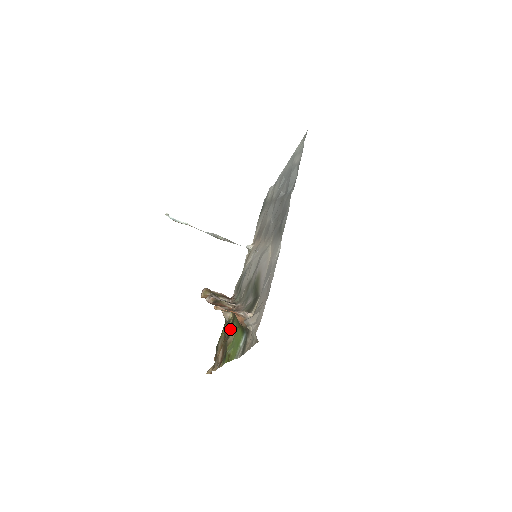
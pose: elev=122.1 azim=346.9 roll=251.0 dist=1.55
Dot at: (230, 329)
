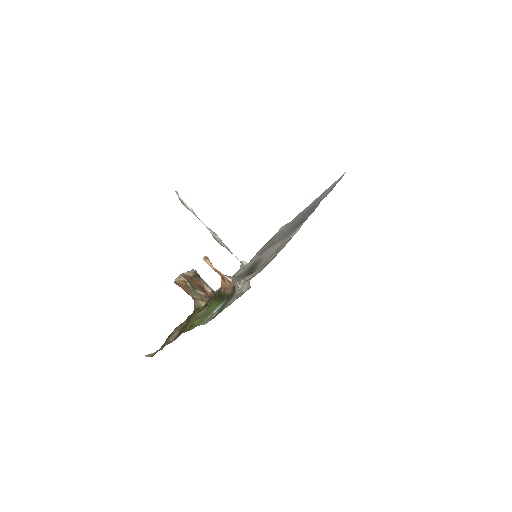
Dot at: (199, 311)
